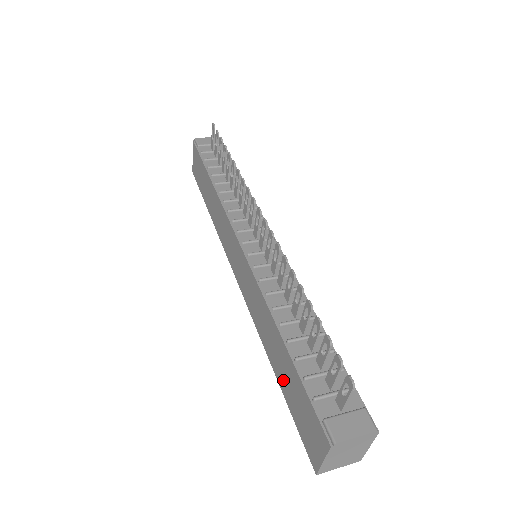
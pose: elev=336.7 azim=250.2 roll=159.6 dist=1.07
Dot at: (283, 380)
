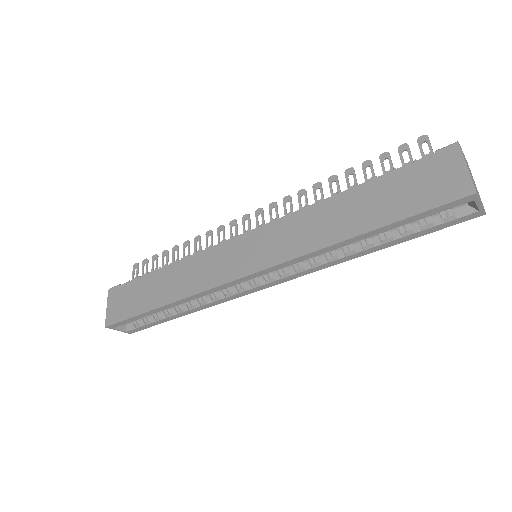
Dot at: (377, 213)
